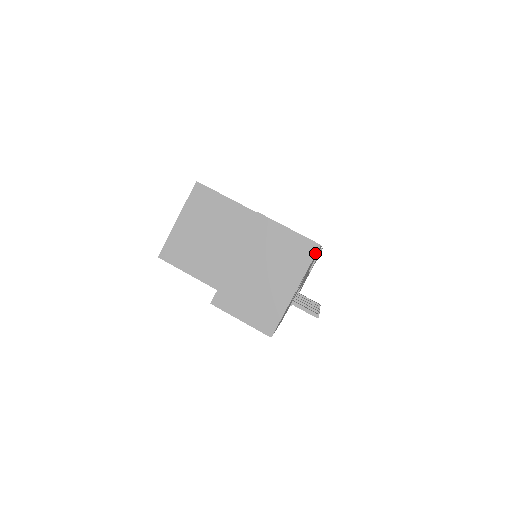
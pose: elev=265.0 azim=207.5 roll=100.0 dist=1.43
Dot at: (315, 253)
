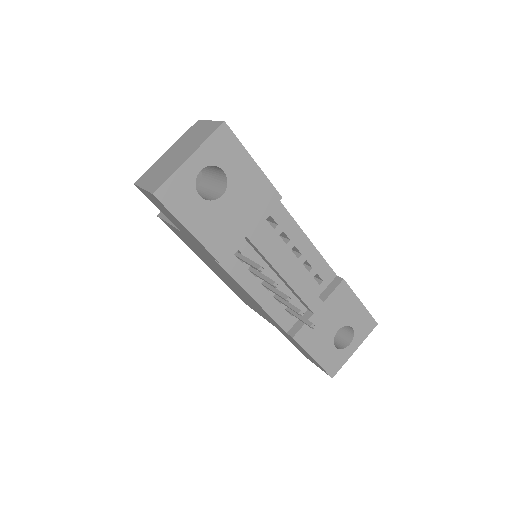
Dot at: (218, 128)
